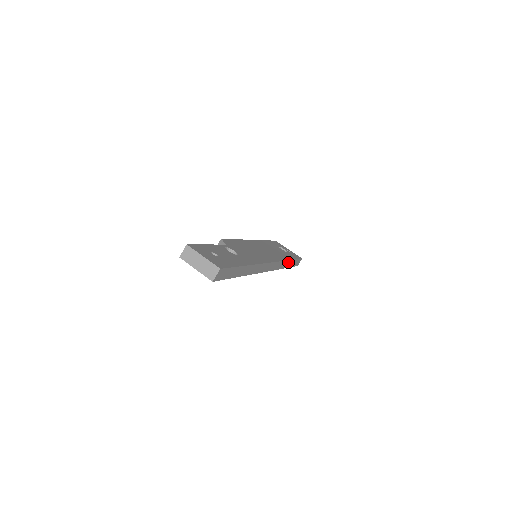
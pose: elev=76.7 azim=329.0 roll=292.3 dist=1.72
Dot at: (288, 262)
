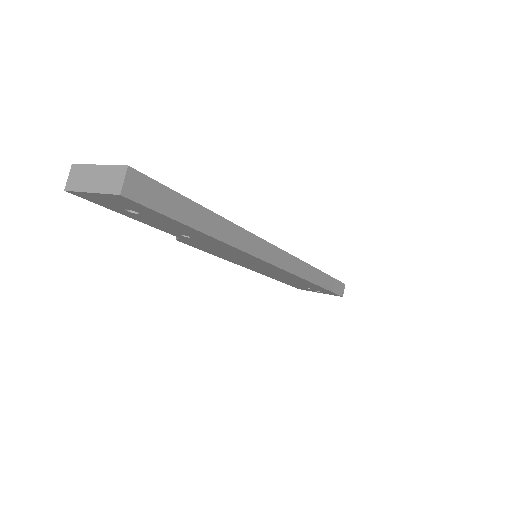
Dot at: (318, 274)
